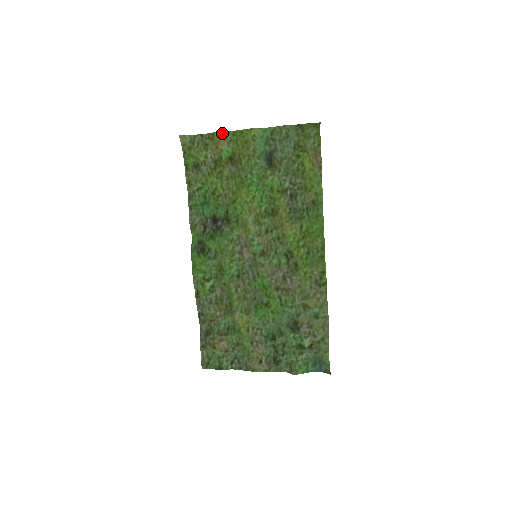
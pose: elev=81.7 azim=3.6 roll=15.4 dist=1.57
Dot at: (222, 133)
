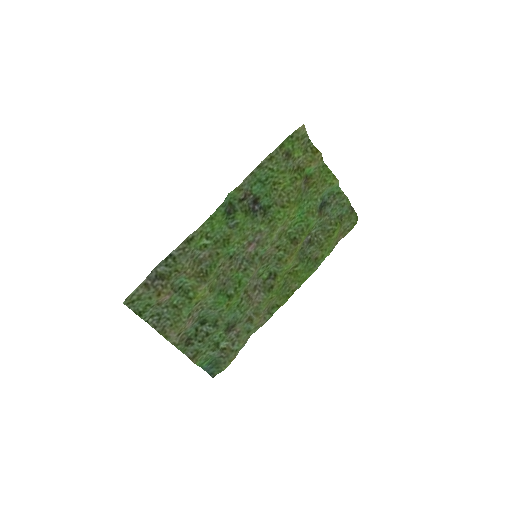
Dot at: (322, 158)
